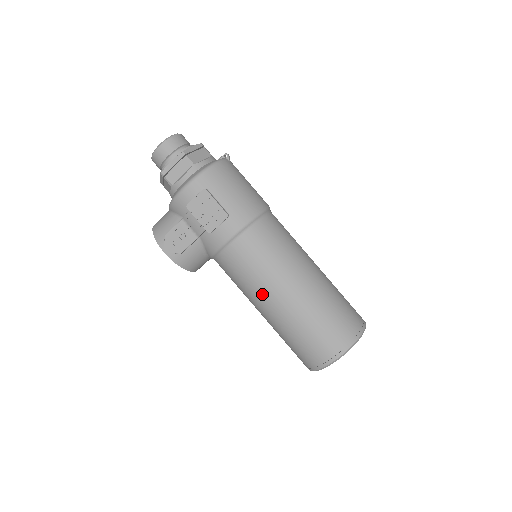
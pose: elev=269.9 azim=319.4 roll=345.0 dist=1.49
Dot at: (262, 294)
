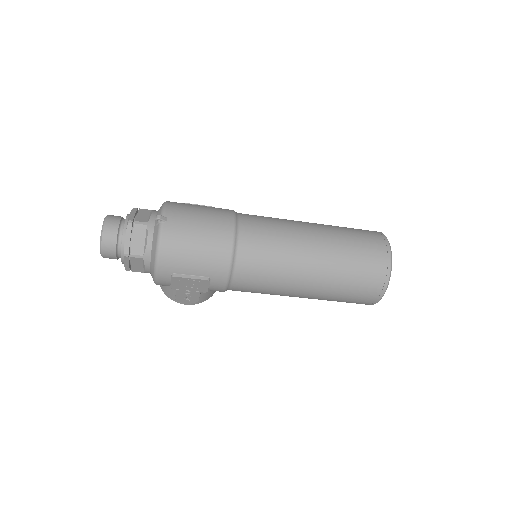
Dot at: occluded
